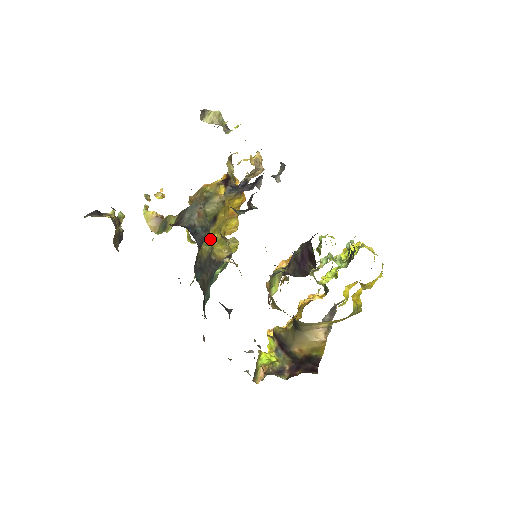
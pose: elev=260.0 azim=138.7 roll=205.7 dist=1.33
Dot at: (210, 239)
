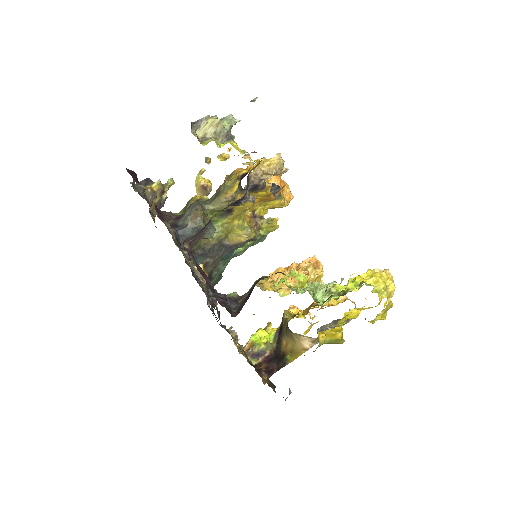
Dot at: (227, 225)
